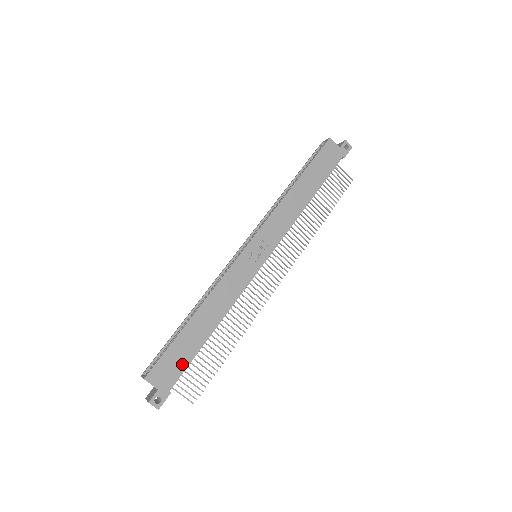
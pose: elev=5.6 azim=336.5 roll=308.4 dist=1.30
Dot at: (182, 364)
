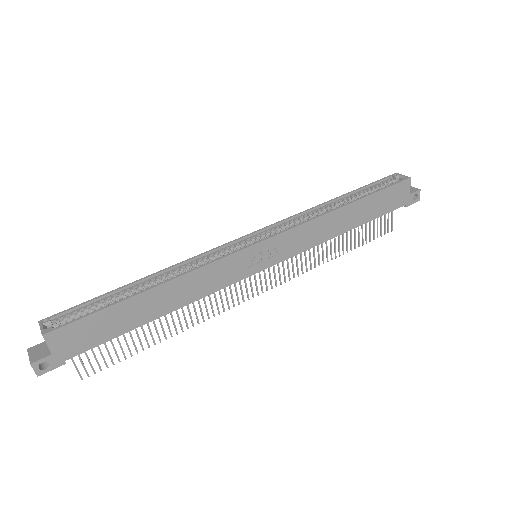
Dot at: (100, 338)
